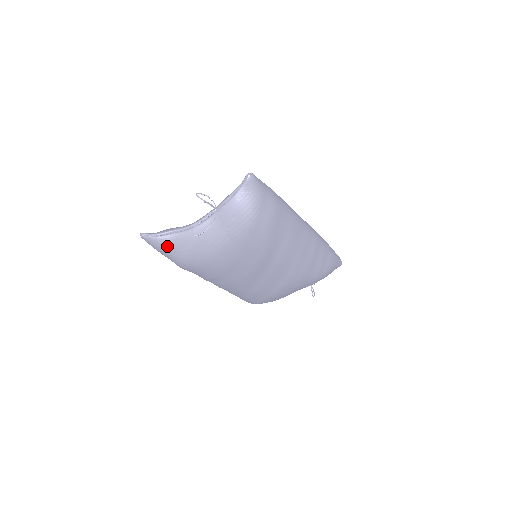
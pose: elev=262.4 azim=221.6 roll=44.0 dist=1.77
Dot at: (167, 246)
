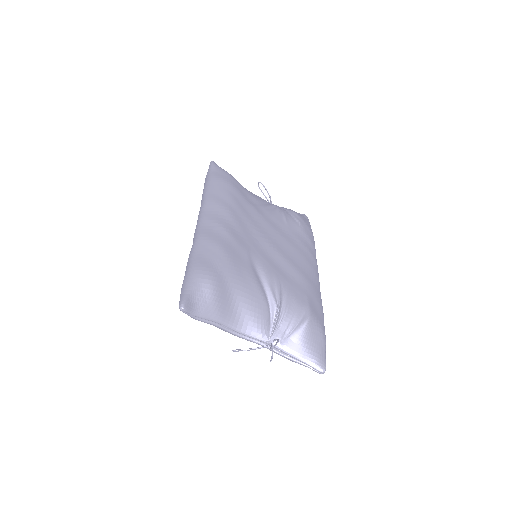
Dot at: occluded
